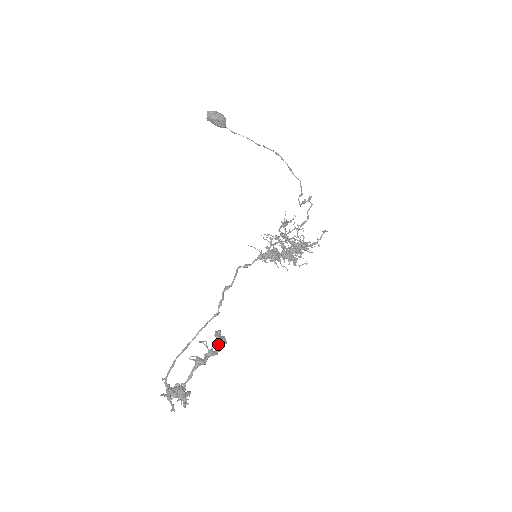
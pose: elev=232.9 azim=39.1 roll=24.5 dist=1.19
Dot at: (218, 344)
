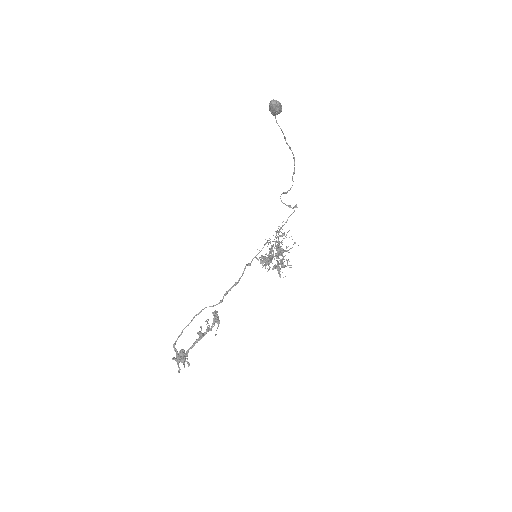
Dot at: (214, 323)
